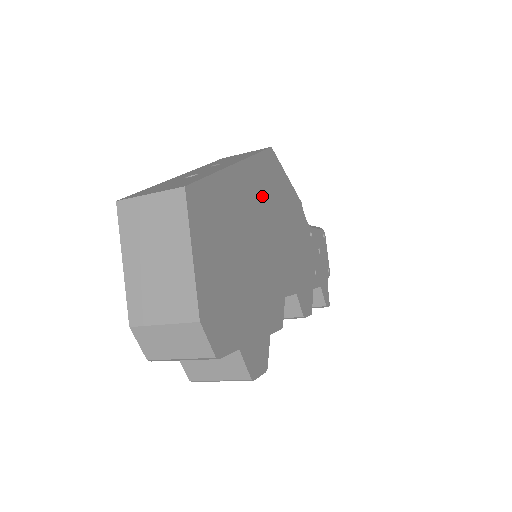
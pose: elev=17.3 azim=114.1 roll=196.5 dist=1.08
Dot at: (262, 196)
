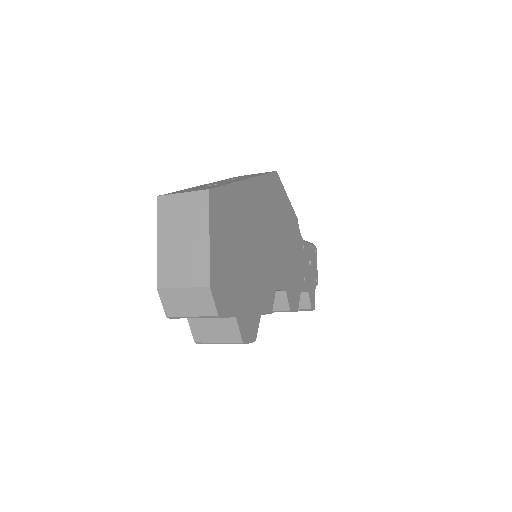
Dot at: (265, 207)
